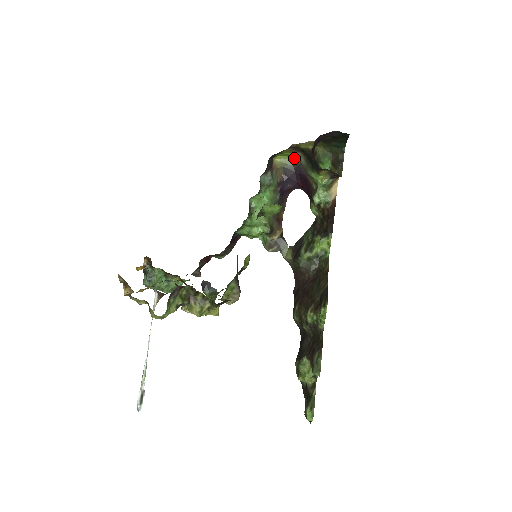
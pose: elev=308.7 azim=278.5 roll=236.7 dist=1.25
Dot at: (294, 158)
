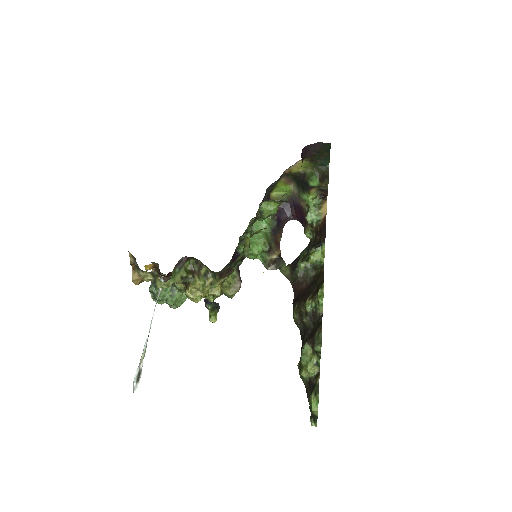
Dot at: (288, 192)
